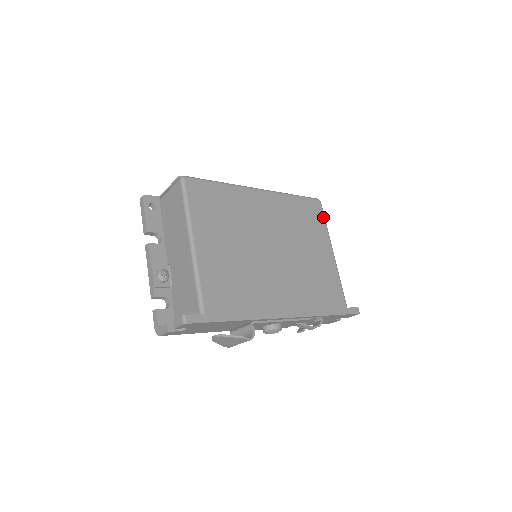
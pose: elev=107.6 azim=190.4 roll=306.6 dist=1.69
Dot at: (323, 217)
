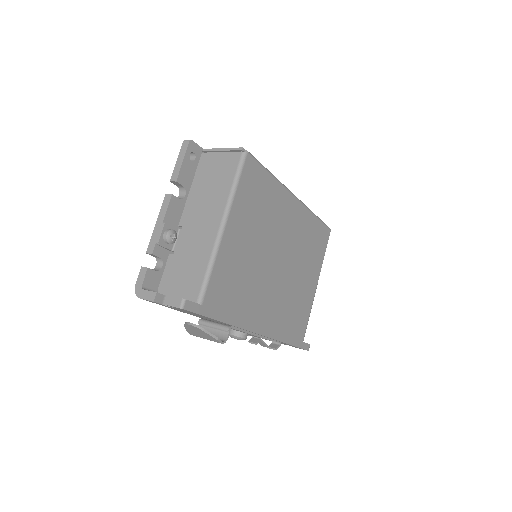
Dot at: occluded
